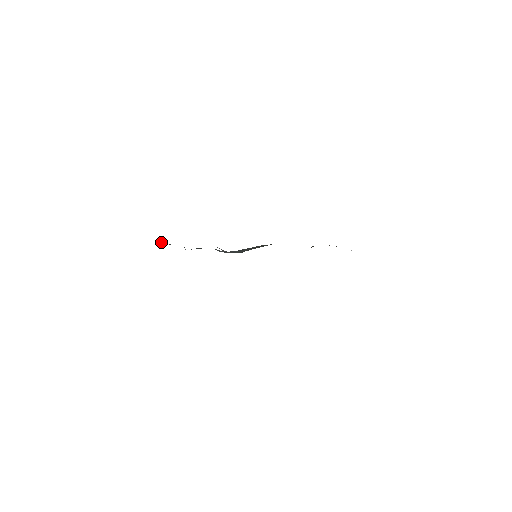
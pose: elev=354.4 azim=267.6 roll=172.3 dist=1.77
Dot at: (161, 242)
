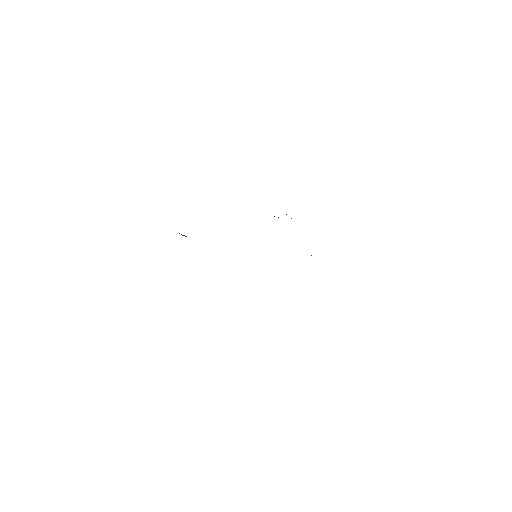
Dot at: occluded
